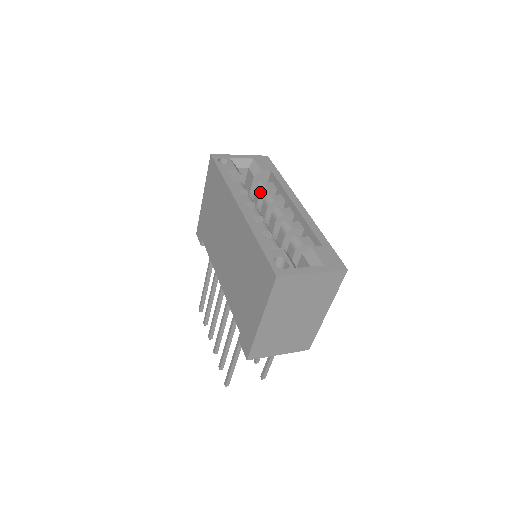
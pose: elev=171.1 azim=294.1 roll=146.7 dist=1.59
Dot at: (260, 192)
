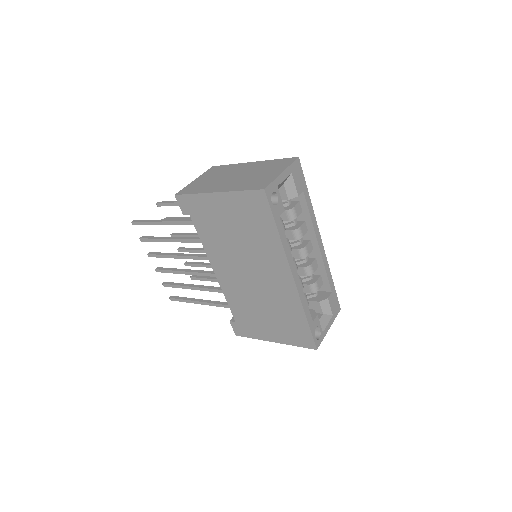
Dot at: (290, 220)
